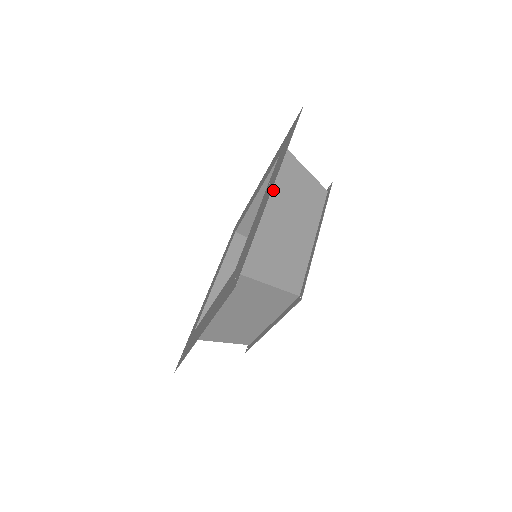
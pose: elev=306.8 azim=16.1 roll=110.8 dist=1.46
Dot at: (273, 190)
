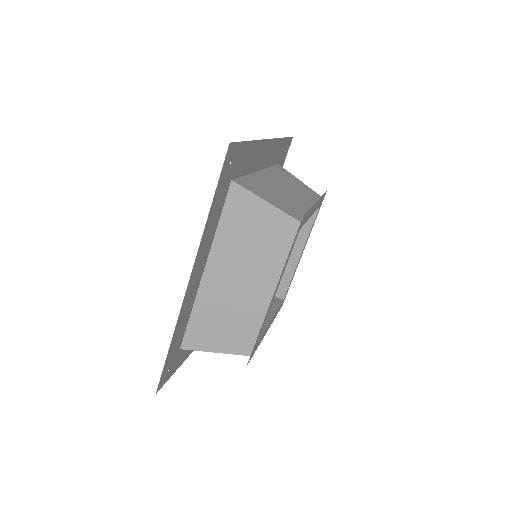
Dot at: (216, 252)
